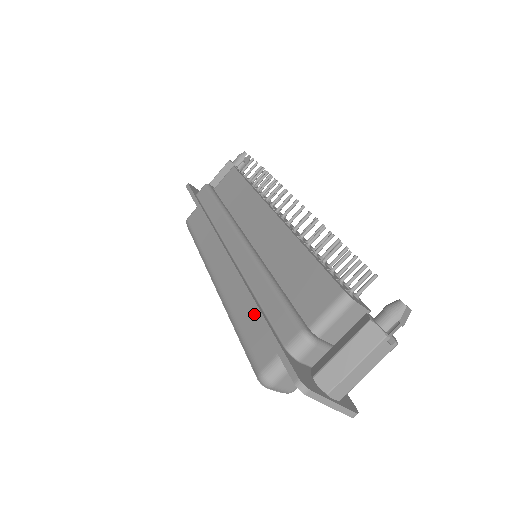
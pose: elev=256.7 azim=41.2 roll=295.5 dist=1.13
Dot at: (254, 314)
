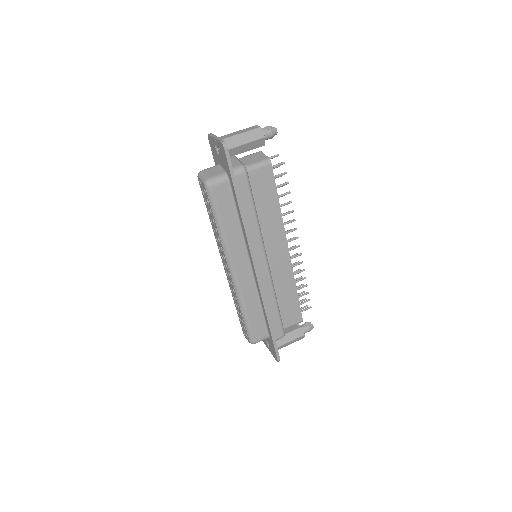
Dot at: occluded
